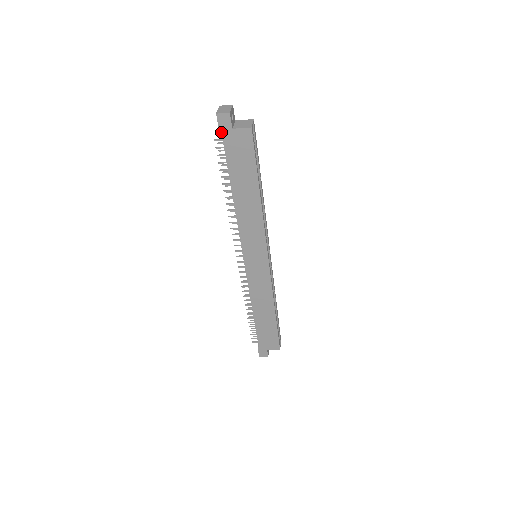
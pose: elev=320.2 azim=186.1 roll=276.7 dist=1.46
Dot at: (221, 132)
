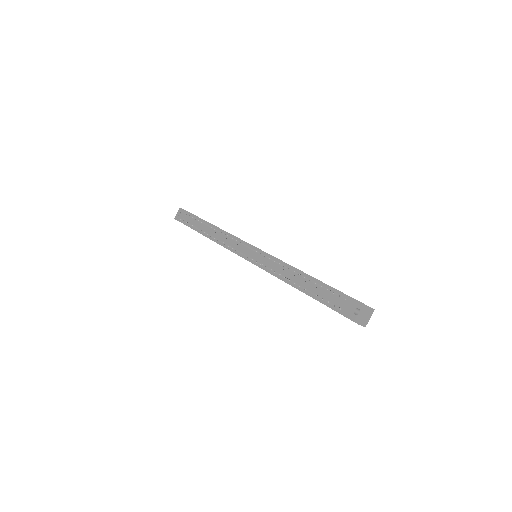
Dot at: (345, 316)
